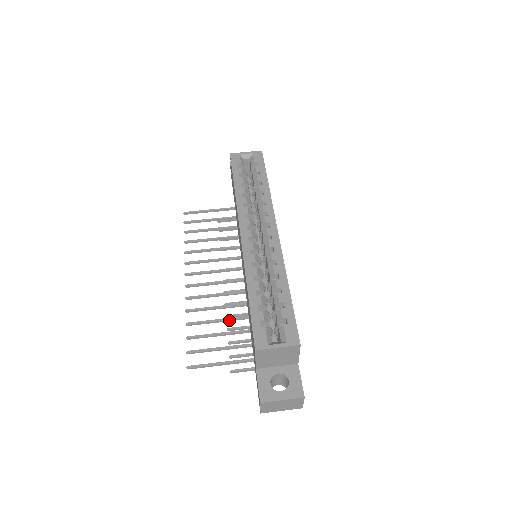
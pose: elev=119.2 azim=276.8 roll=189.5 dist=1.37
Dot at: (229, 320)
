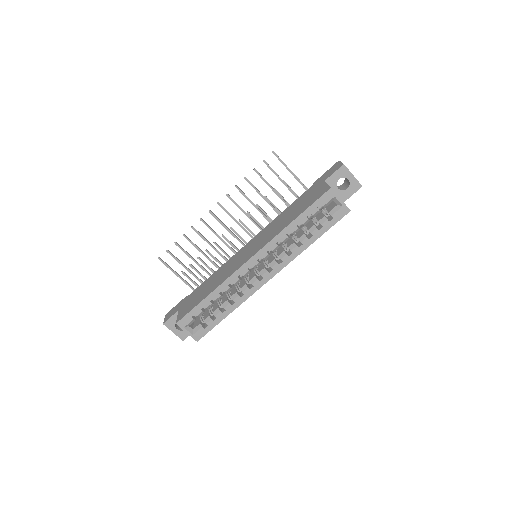
Dot at: (206, 257)
